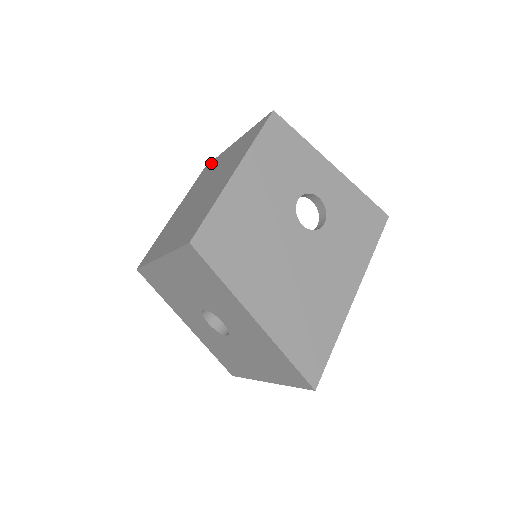
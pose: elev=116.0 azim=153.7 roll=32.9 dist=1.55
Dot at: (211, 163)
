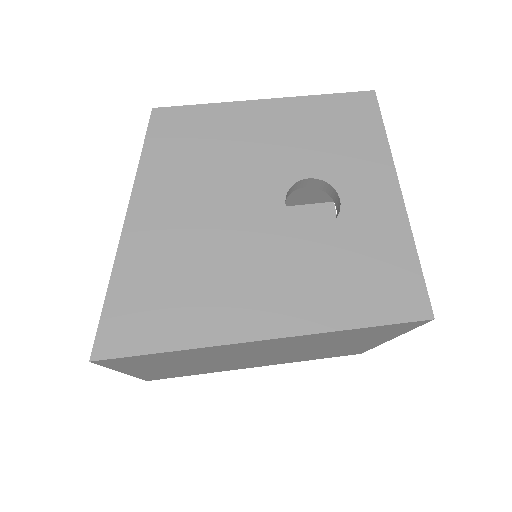
Dot at: occluded
